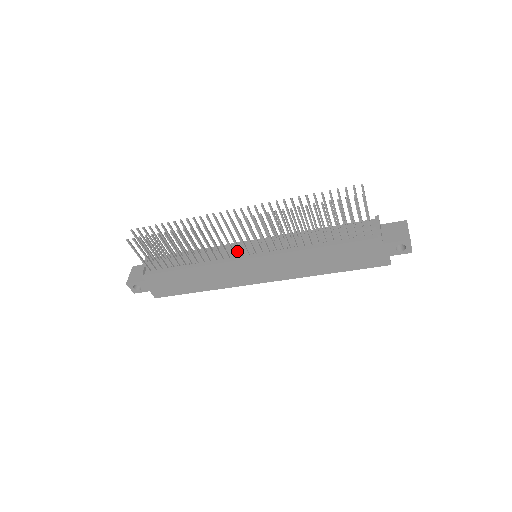
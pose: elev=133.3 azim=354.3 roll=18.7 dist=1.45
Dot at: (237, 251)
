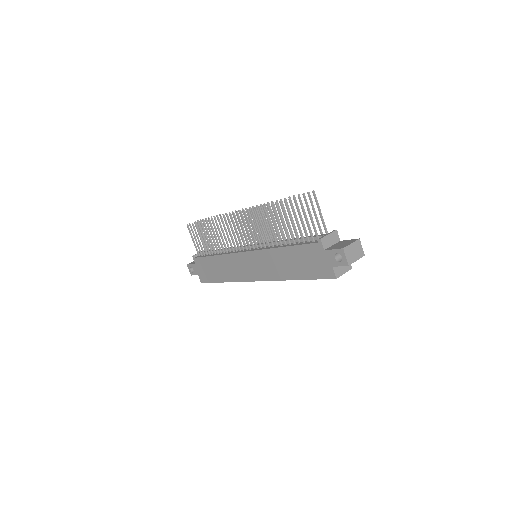
Dot at: occluded
